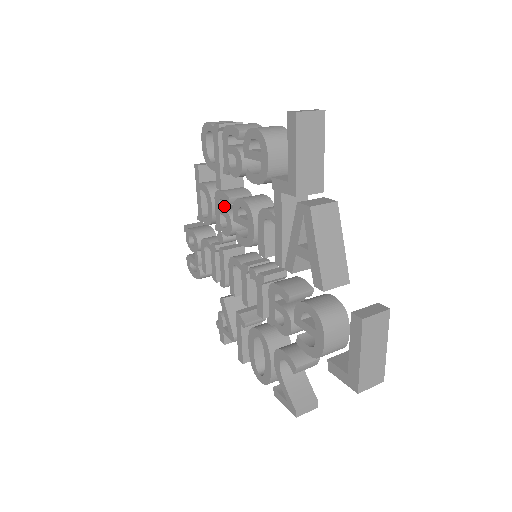
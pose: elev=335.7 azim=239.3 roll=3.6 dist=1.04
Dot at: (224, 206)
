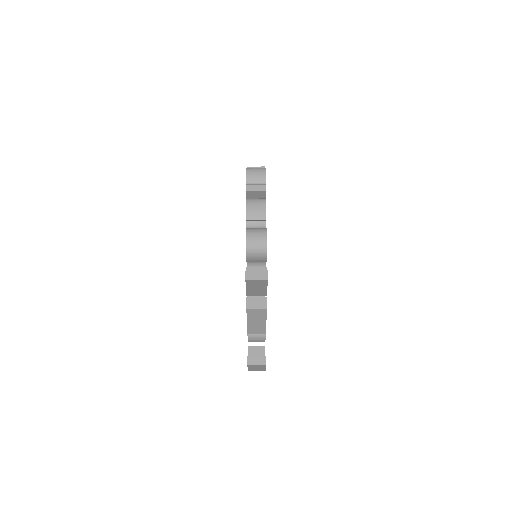
Dot at: occluded
